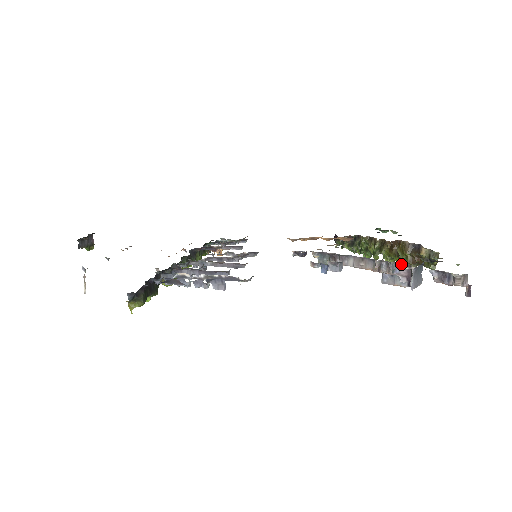
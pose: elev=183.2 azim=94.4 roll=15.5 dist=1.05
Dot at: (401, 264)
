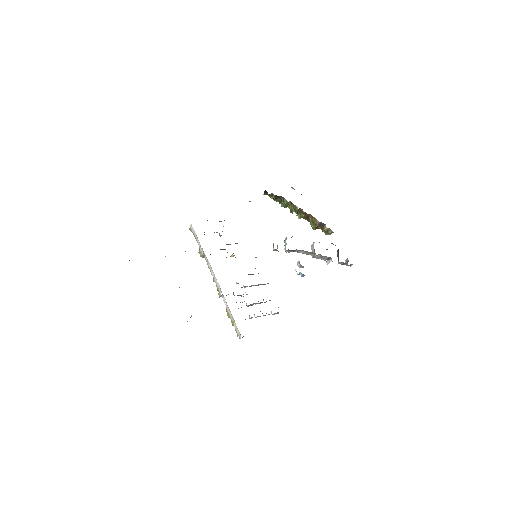
Dot at: (327, 257)
